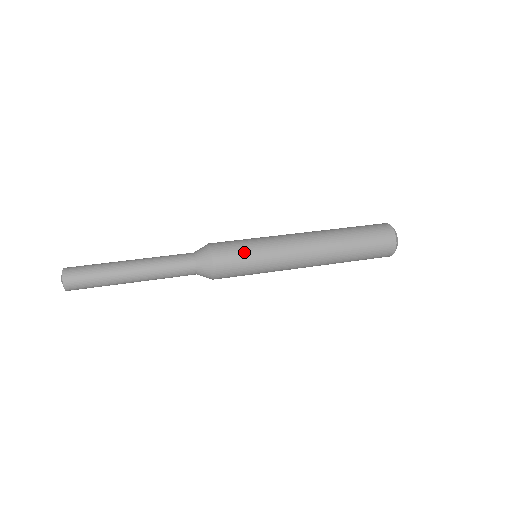
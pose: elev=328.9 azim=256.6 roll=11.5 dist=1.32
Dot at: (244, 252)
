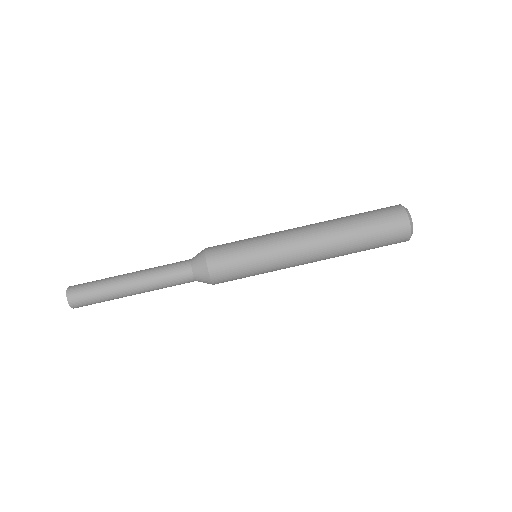
Dot at: (240, 257)
